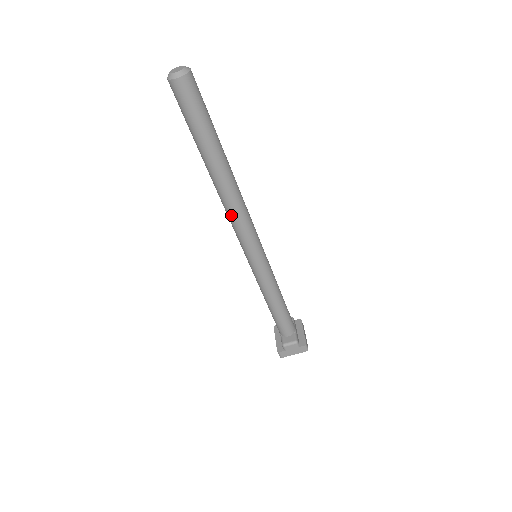
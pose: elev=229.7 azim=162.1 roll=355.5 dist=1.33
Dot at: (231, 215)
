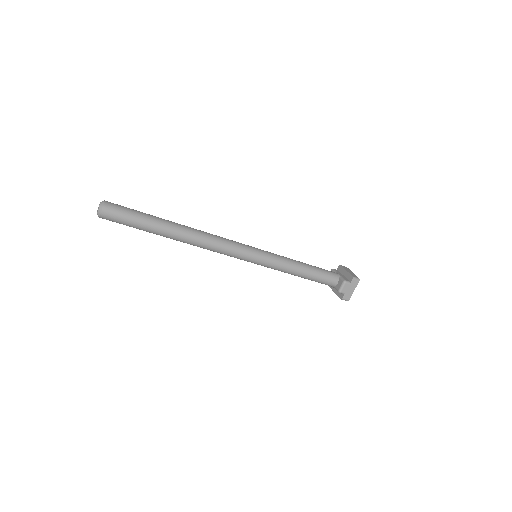
Dot at: (211, 249)
